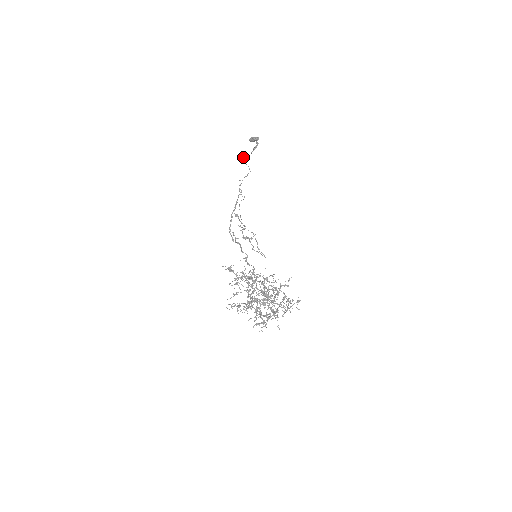
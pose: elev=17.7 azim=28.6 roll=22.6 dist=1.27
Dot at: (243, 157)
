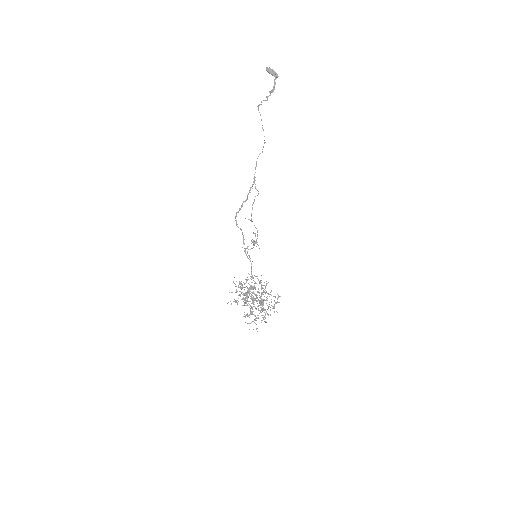
Dot at: occluded
